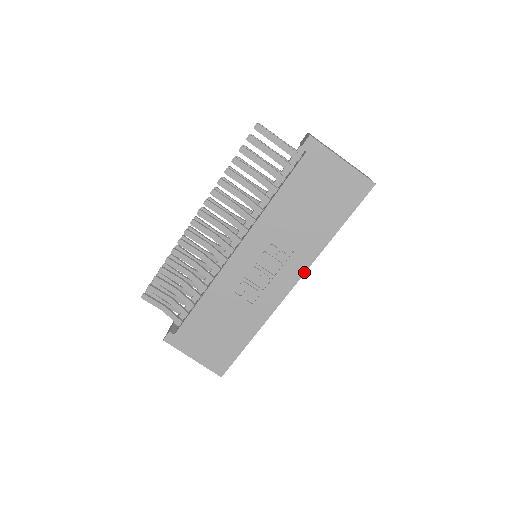
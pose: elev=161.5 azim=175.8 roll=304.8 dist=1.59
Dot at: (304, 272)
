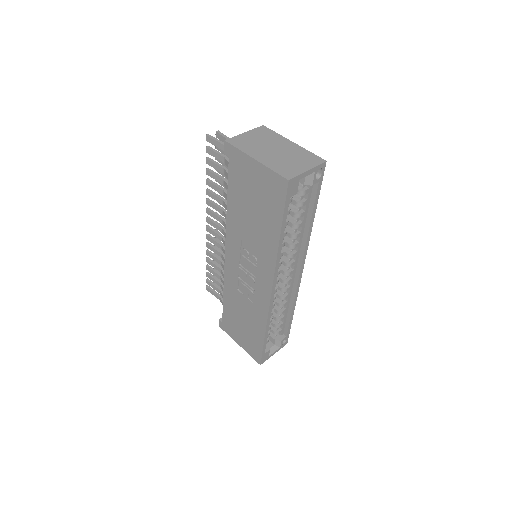
Dot at: (273, 276)
